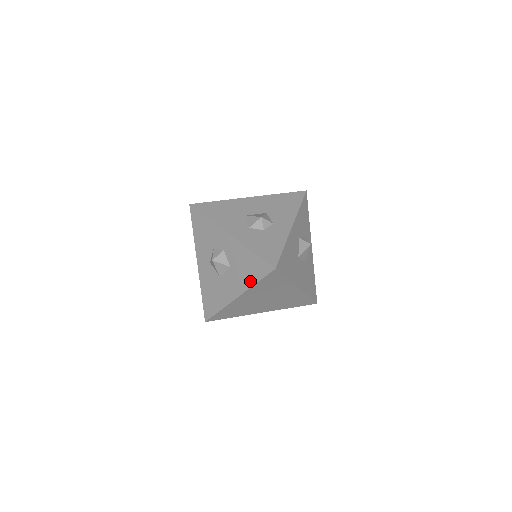
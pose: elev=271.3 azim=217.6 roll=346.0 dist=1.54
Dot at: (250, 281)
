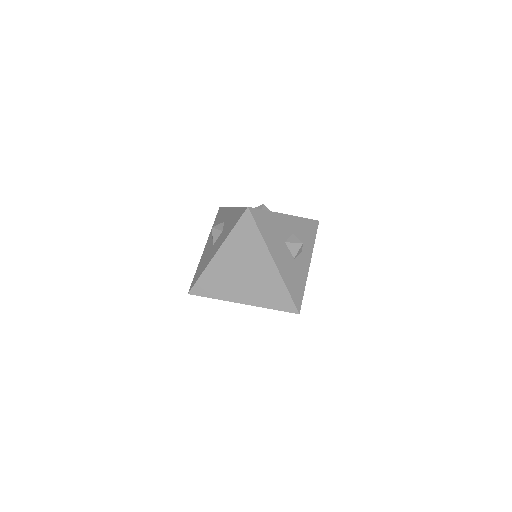
Dot at: (229, 231)
